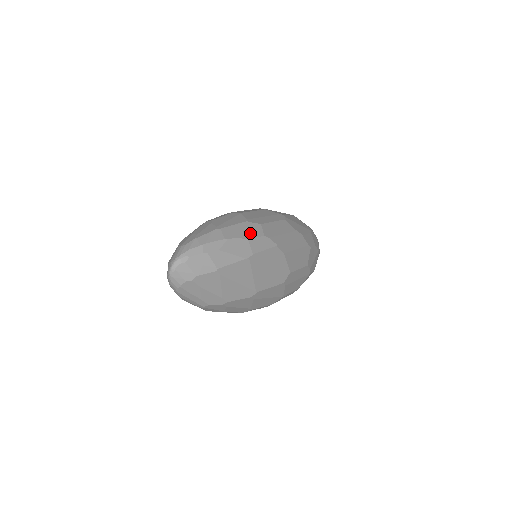
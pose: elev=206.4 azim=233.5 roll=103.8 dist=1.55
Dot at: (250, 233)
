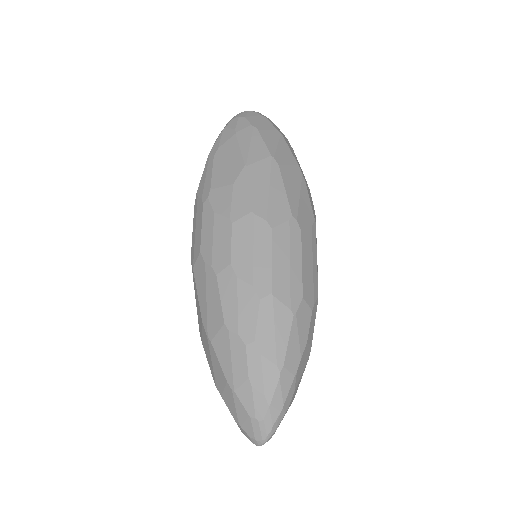
Dot at: (304, 330)
